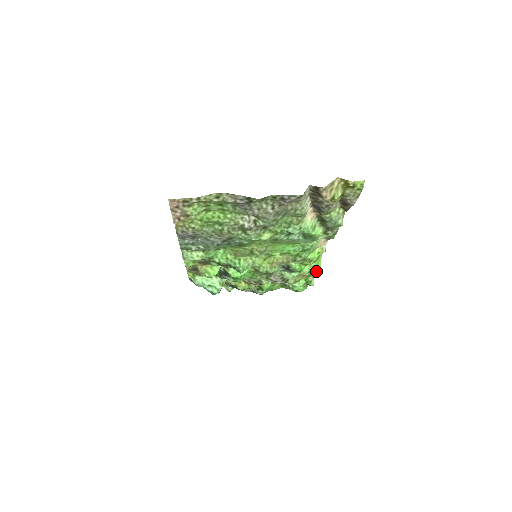
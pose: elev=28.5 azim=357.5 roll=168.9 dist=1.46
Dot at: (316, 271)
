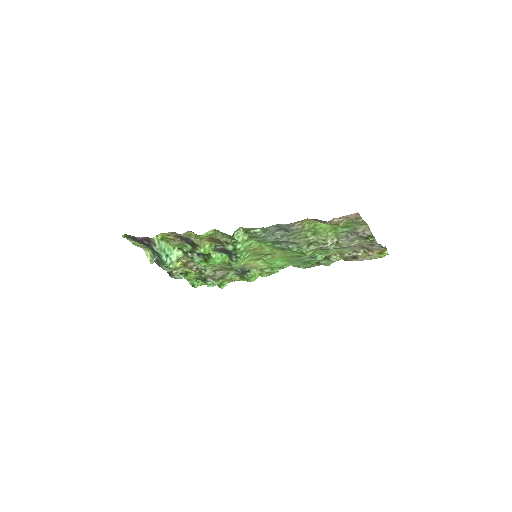
Dot at: (252, 281)
